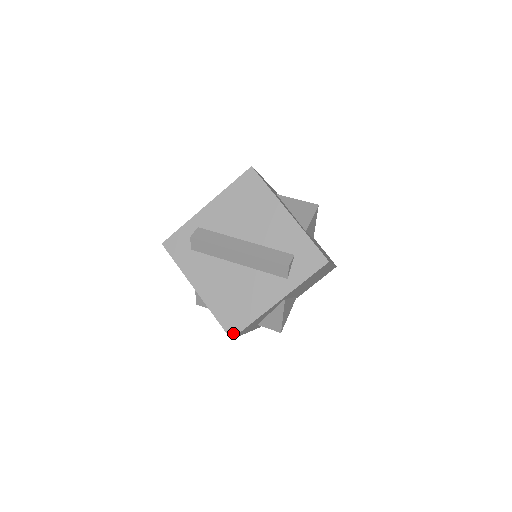
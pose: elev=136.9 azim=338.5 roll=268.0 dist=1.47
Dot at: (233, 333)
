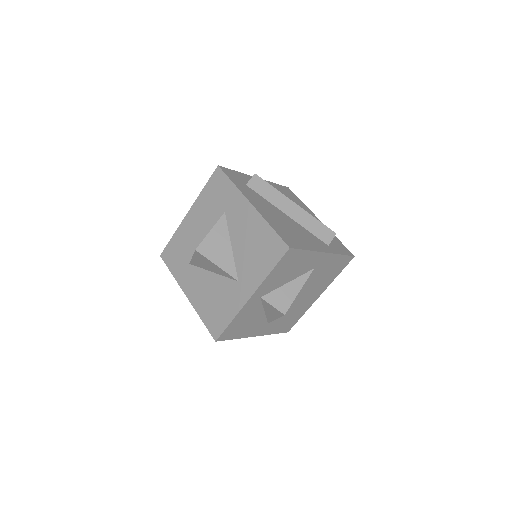
Dot at: (291, 245)
